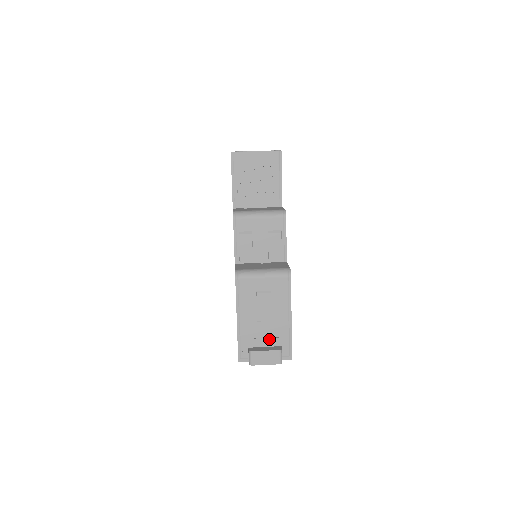
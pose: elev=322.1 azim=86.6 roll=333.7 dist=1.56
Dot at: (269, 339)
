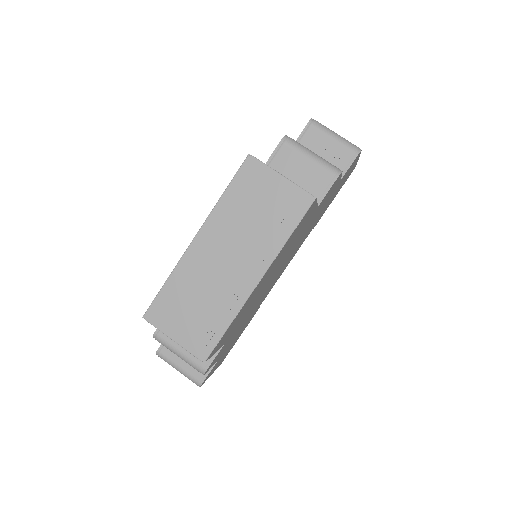
Dot at: occluded
